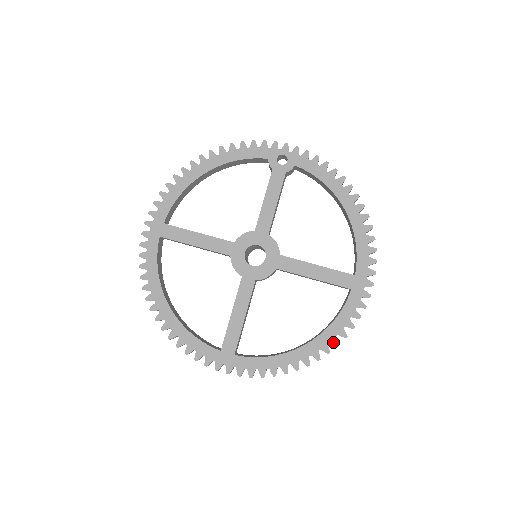
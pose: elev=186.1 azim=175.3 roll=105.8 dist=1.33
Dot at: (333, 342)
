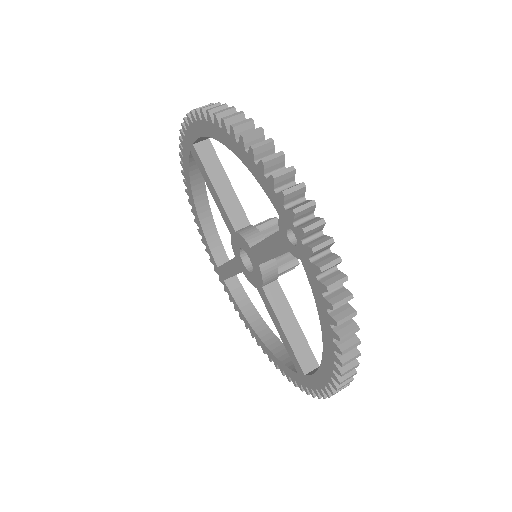
Dot at: (274, 363)
